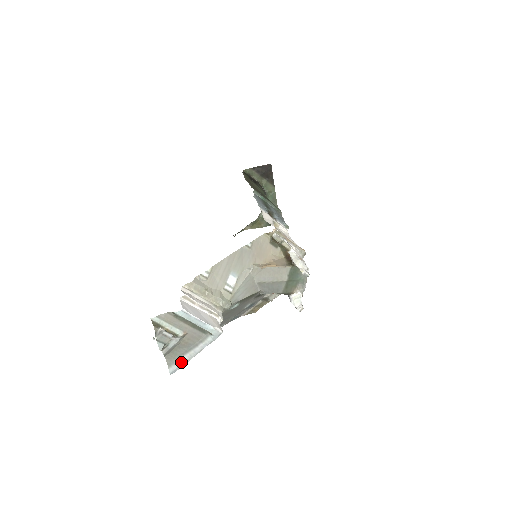
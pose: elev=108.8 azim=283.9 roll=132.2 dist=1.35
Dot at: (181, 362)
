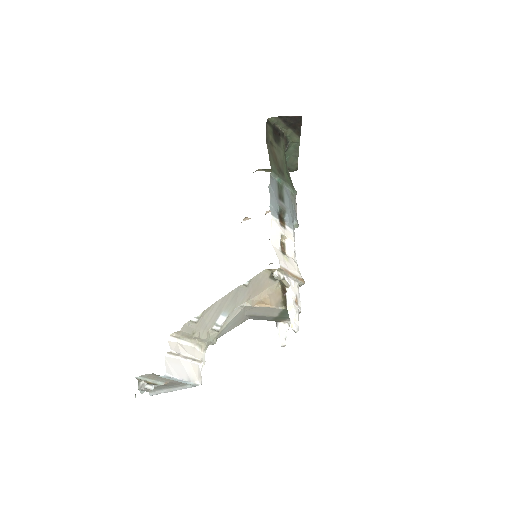
Dot at: (161, 392)
